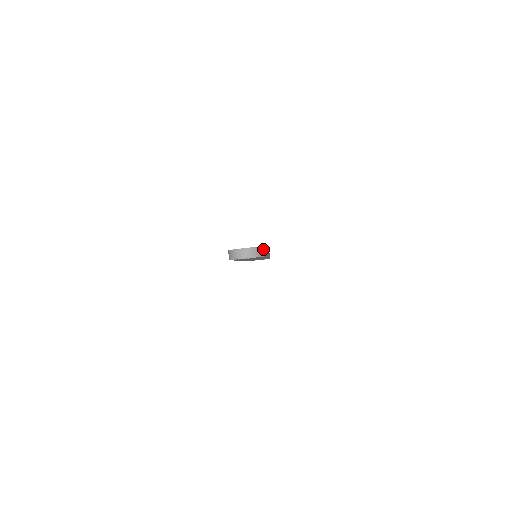
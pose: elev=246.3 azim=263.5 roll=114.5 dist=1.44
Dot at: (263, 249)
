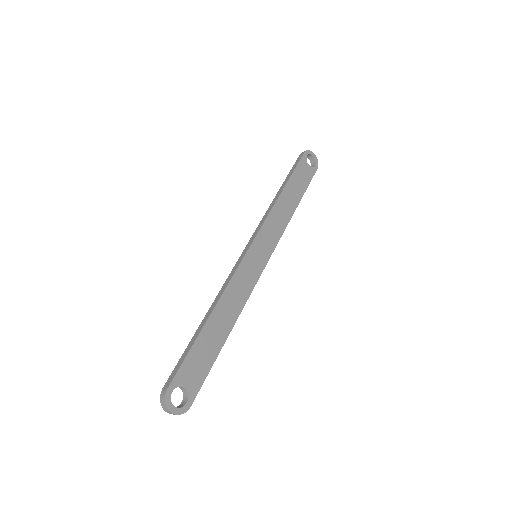
Dot at: (190, 406)
